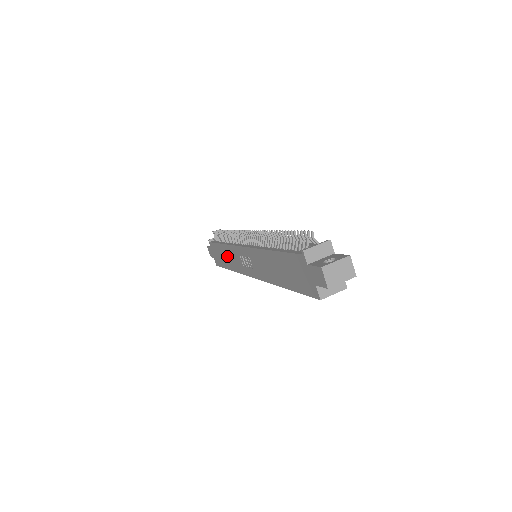
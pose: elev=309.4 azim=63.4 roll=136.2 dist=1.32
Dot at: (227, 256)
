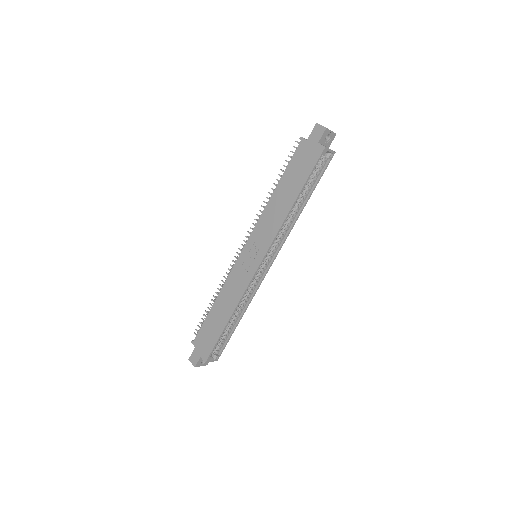
Dot at: (223, 304)
